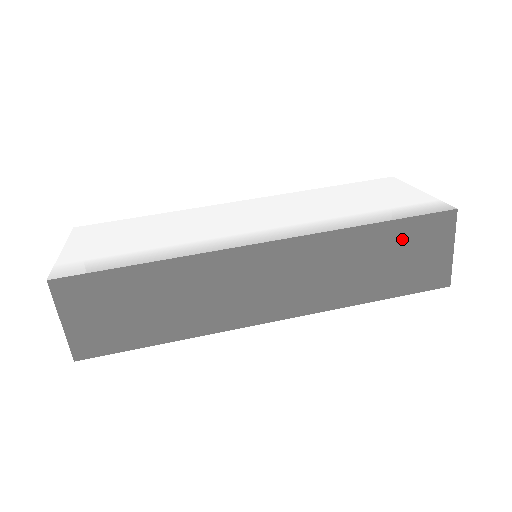
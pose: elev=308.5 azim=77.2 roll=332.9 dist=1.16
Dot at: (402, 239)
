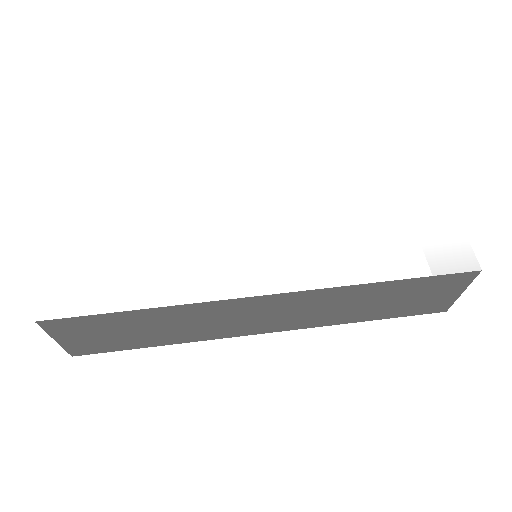
Dot at: (412, 289)
